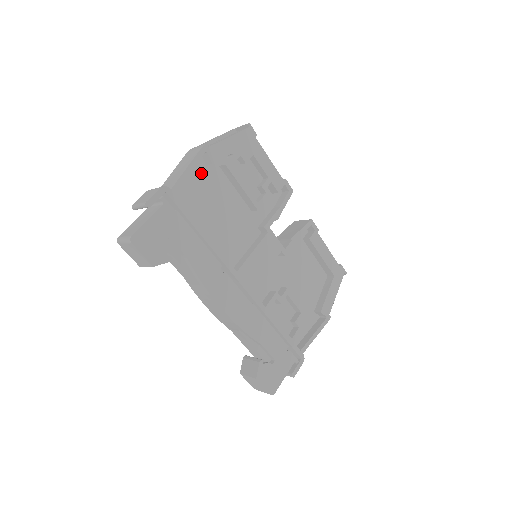
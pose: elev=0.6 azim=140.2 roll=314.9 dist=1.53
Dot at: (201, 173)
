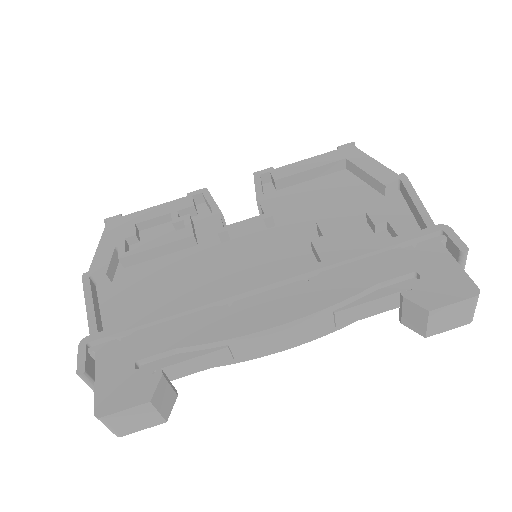
Dot at: (114, 292)
